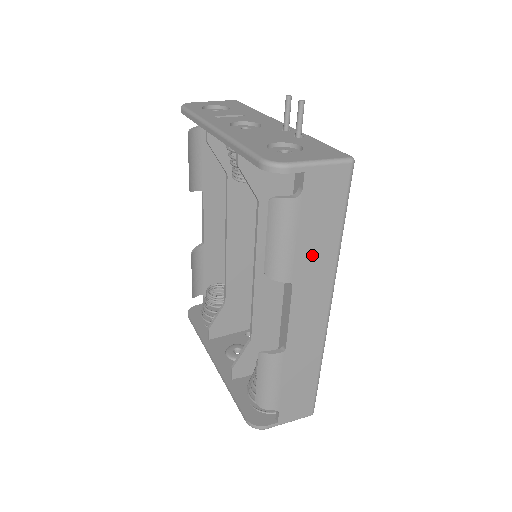
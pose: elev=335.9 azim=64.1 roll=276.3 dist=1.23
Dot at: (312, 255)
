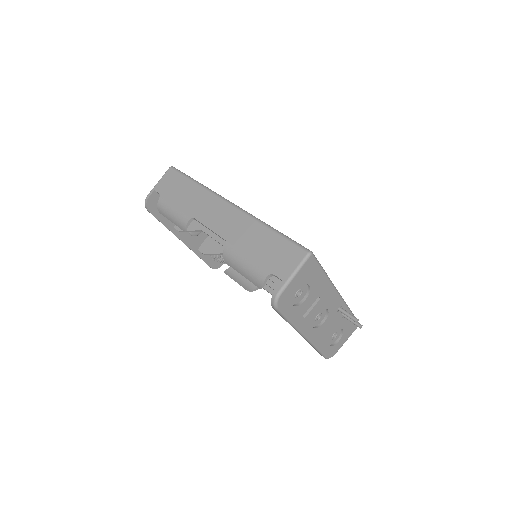
Dot at: occluded
